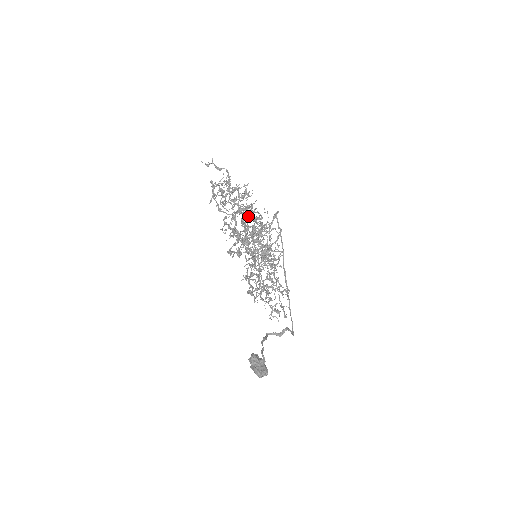
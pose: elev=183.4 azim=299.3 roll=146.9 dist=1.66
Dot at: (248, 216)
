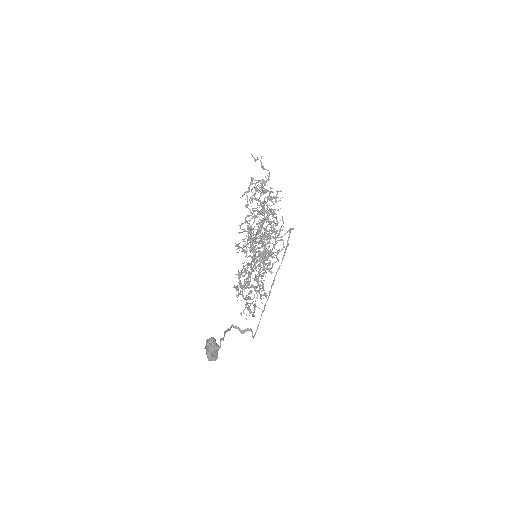
Dot at: occluded
